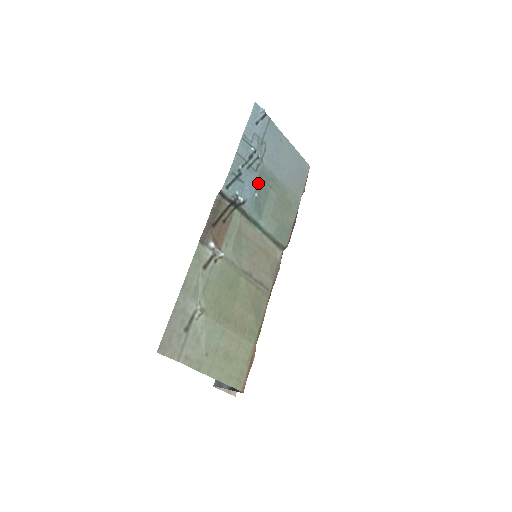
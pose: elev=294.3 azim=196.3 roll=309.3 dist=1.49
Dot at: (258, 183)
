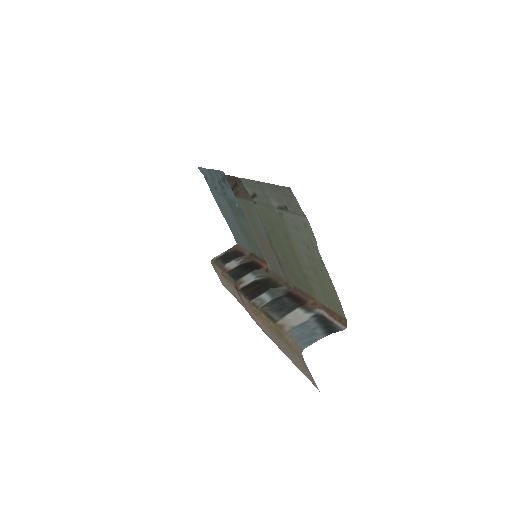
Dot at: (232, 202)
